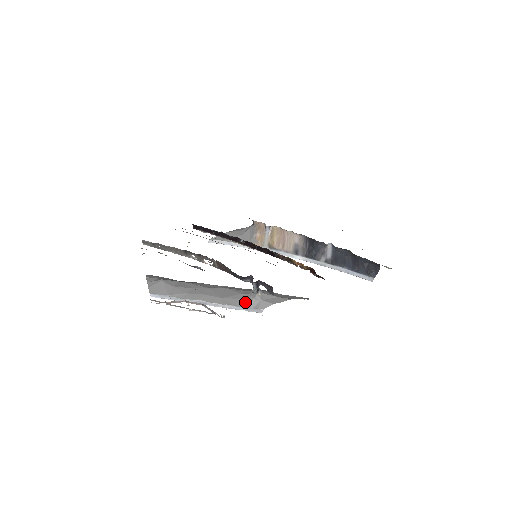
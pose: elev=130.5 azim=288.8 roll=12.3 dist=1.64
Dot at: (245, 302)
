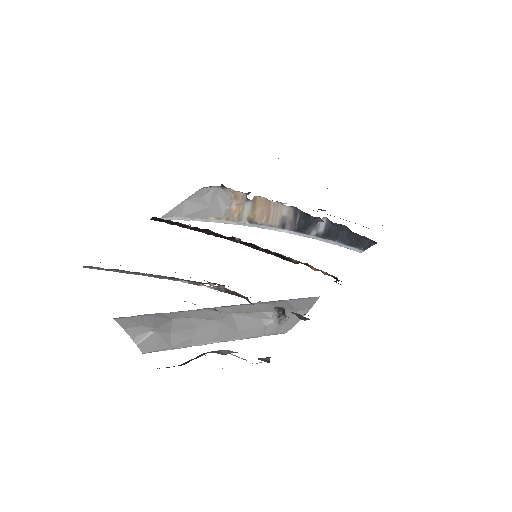
Dot at: (268, 330)
